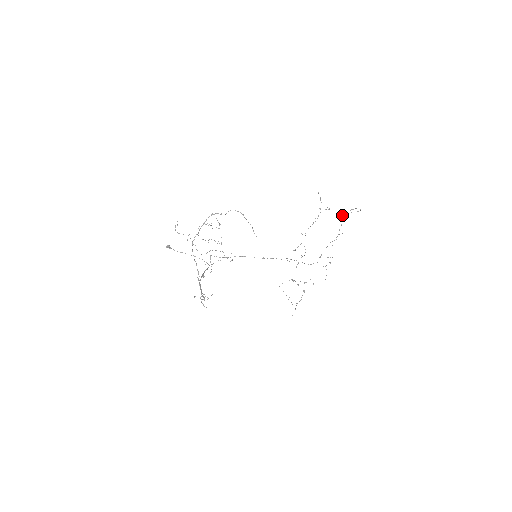
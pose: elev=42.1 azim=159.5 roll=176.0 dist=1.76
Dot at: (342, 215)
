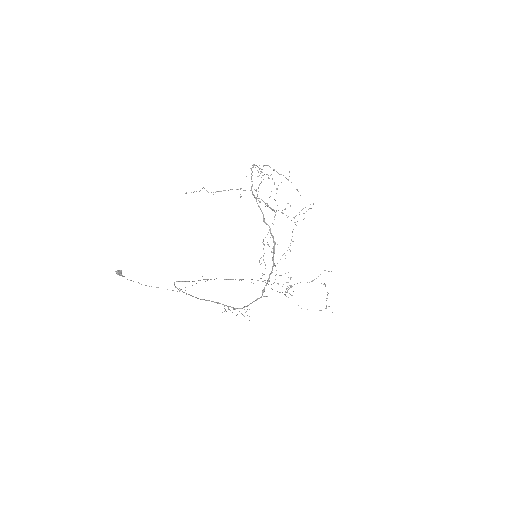
Dot at: occluded
